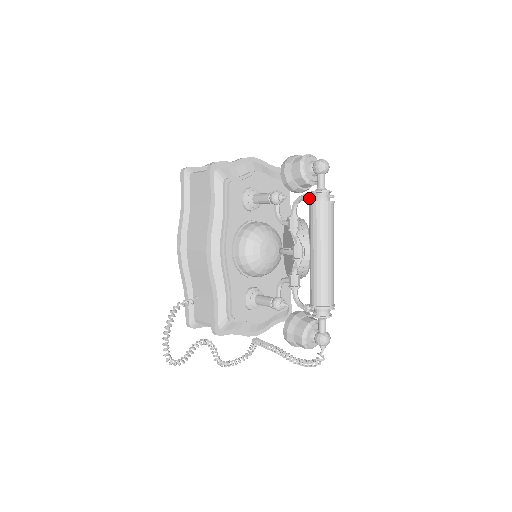
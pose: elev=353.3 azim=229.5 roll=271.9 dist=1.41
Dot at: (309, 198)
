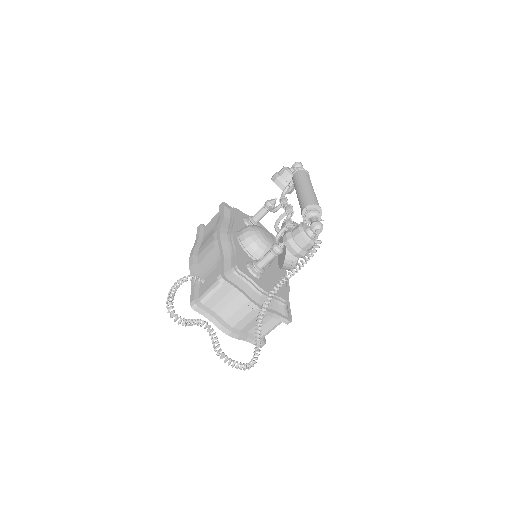
Dot at: (292, 183)
